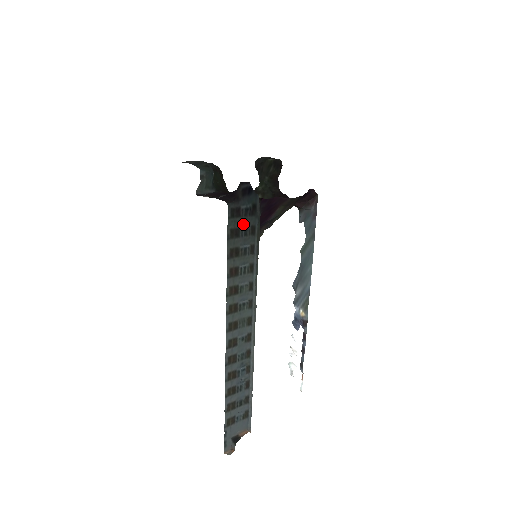
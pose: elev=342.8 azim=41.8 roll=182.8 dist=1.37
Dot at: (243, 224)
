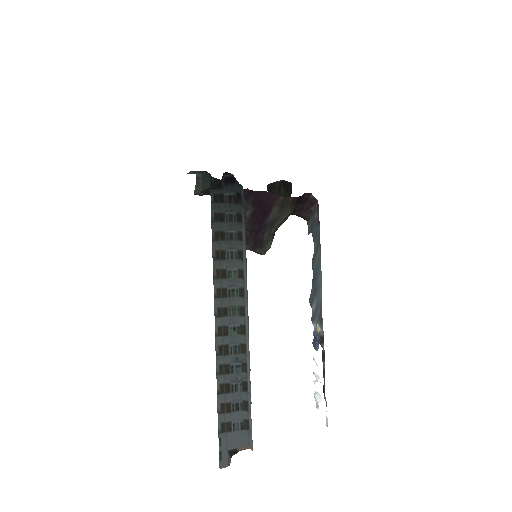
Dot at: (228, 210)
